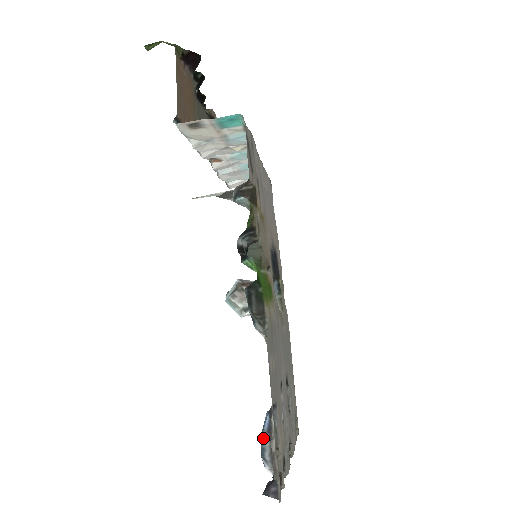
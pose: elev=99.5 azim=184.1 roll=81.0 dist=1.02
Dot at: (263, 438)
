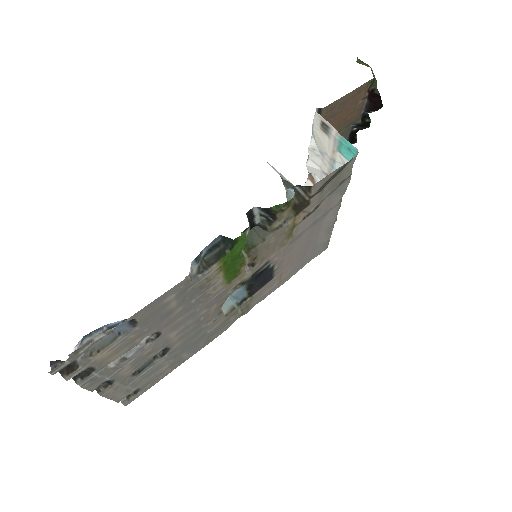
Dot at: (101, 328)
